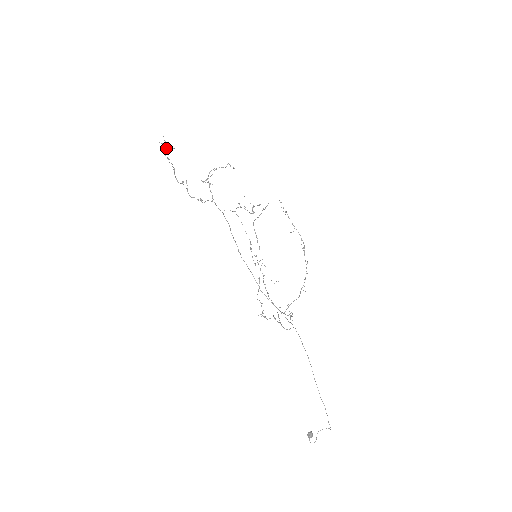
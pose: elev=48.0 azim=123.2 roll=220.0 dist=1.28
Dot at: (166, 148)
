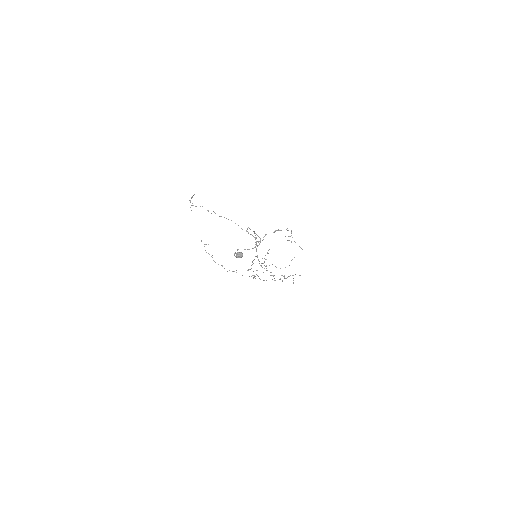
Dot at: occluded
